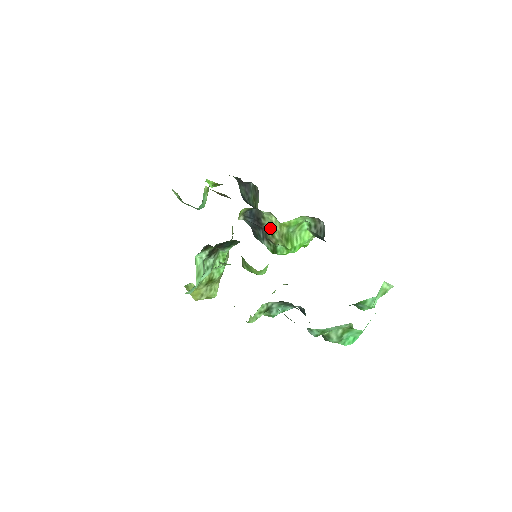
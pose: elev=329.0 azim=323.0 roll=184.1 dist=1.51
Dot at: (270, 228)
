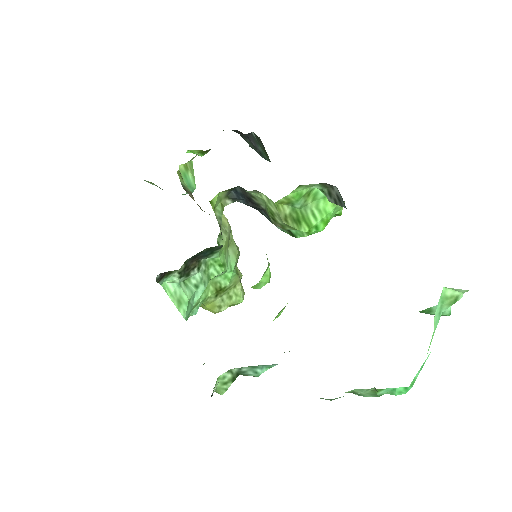
Dot at: (267, 210)
